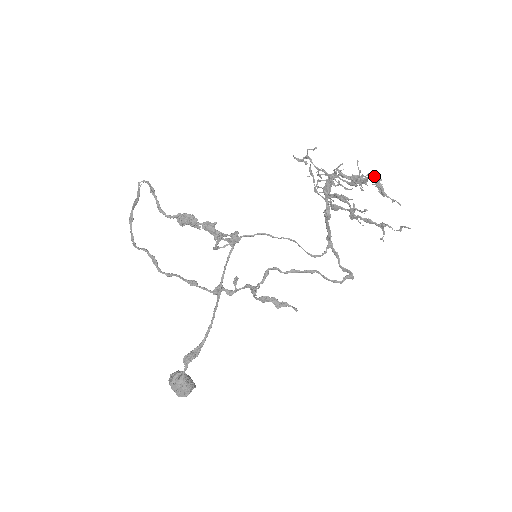
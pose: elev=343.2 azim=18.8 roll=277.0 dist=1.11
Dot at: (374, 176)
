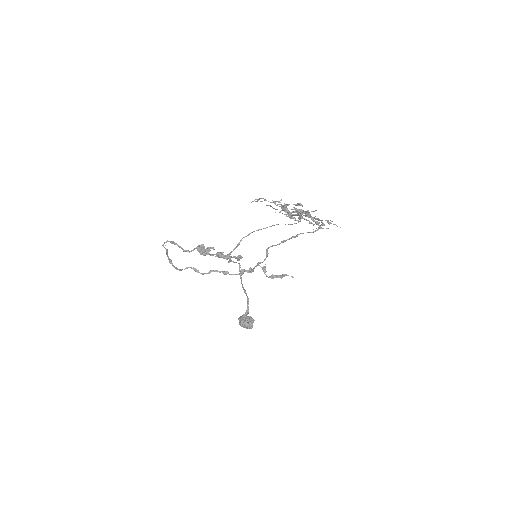
Dot at: (310, 217)
